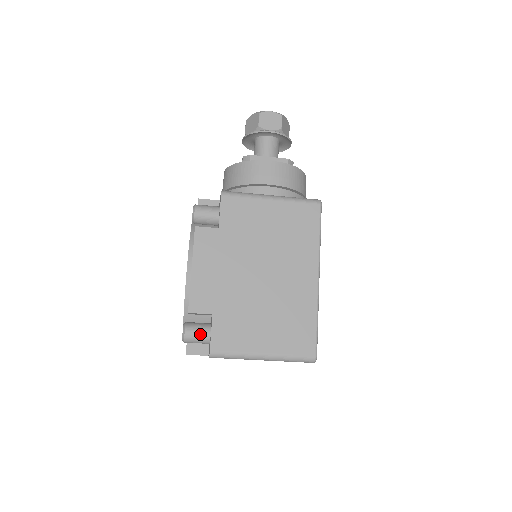
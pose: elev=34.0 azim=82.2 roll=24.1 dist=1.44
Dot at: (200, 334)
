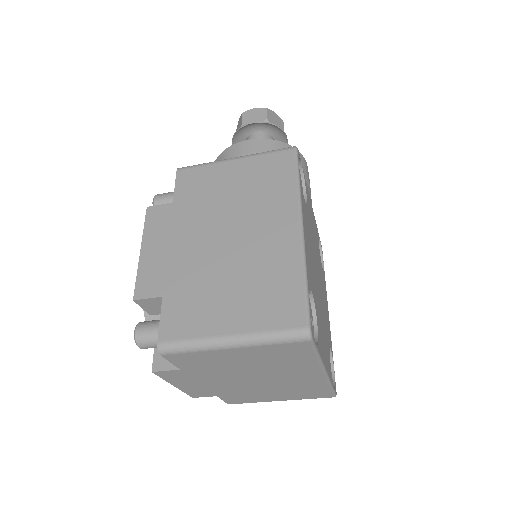
Dot at: (154, 330)
